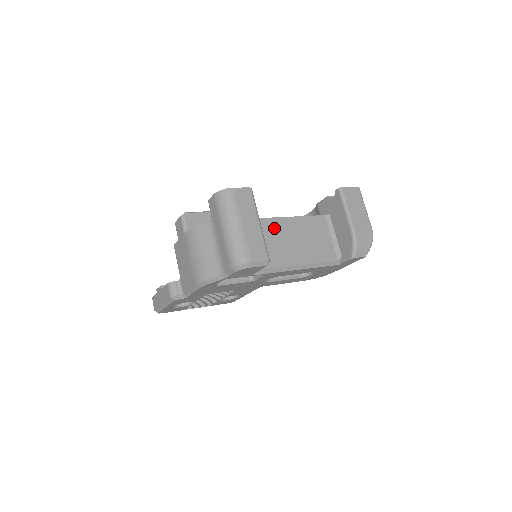
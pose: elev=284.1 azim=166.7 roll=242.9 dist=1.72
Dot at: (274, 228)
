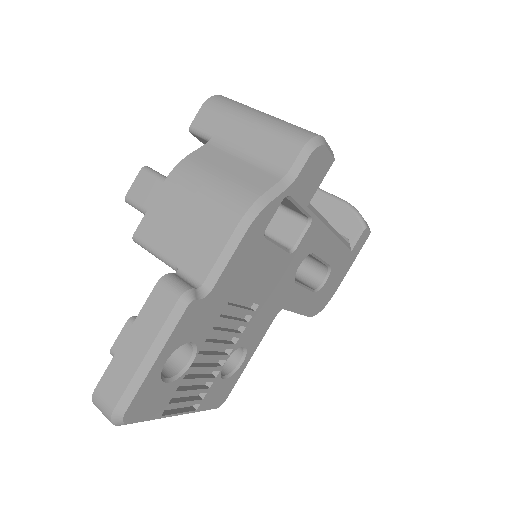
Dot at: occluded
